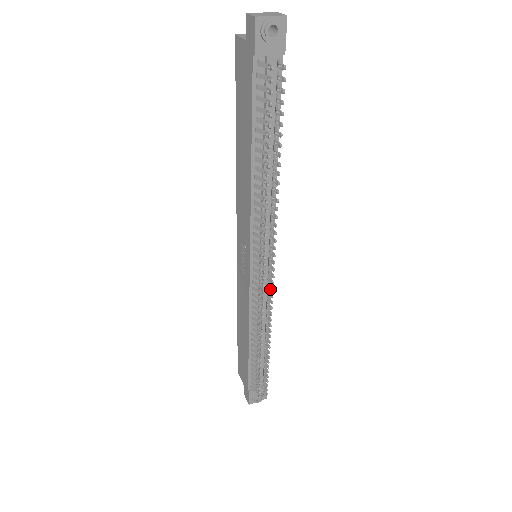
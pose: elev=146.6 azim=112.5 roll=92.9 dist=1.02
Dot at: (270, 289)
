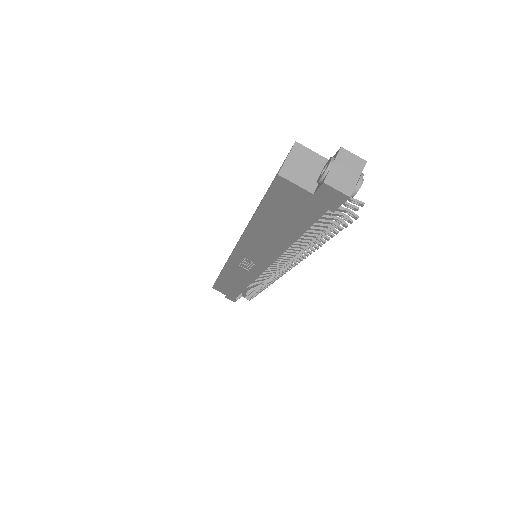
Dot at: occluded
